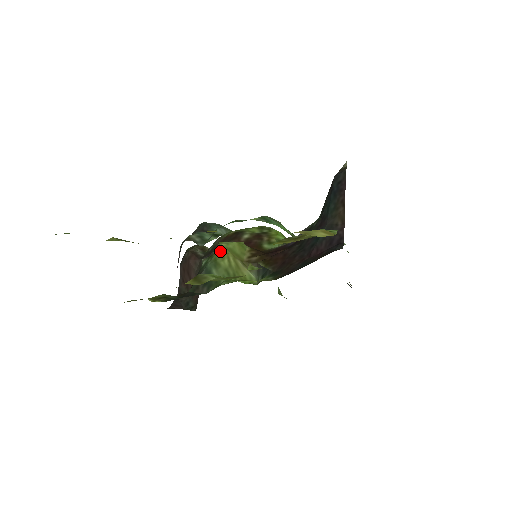
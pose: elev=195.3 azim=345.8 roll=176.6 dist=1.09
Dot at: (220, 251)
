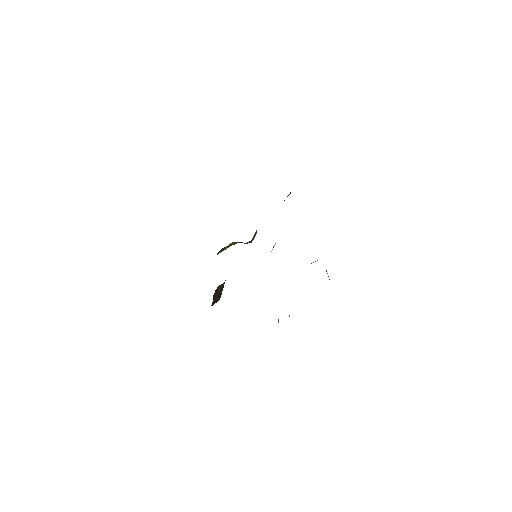
Dot at: occluded
